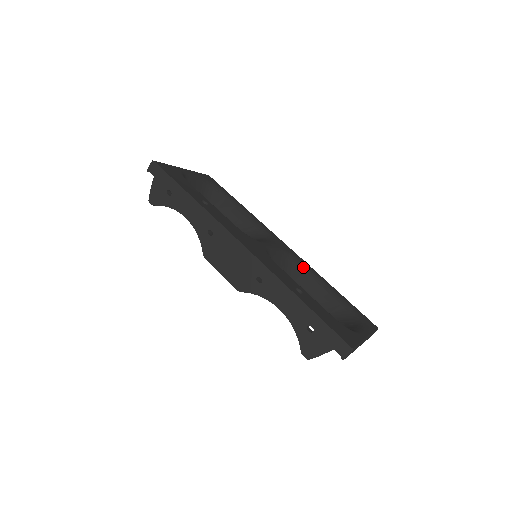
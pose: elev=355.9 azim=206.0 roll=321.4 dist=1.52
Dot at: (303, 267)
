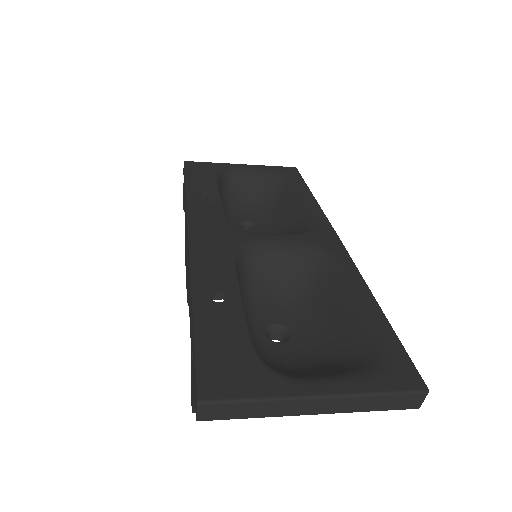
Dot at: (336, 270)
